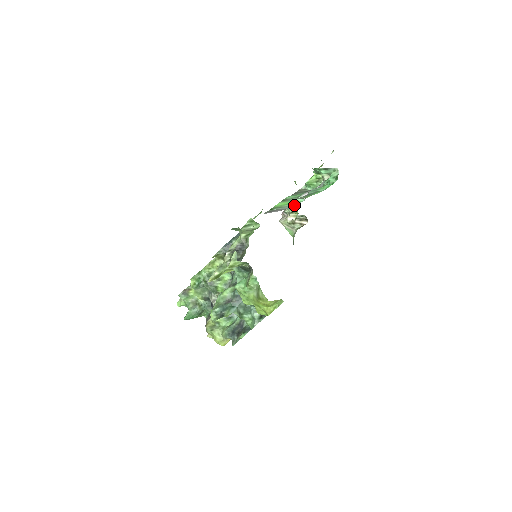
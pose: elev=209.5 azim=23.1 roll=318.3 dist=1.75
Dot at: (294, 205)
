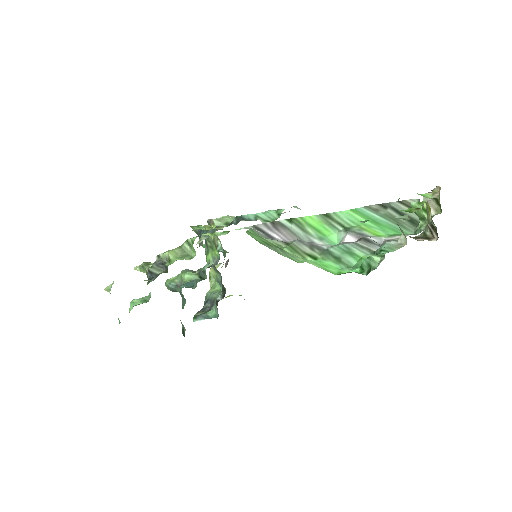
Dot at: (315, 242)
